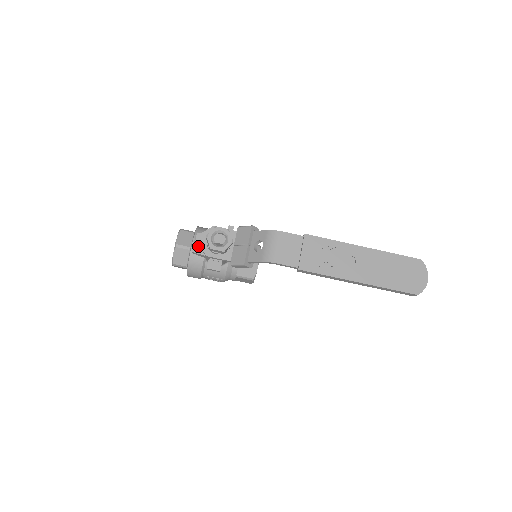
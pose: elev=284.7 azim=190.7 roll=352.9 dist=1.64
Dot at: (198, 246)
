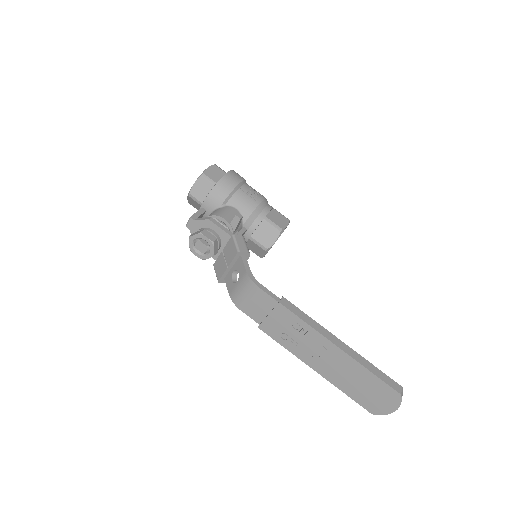
Dot at: occluded
